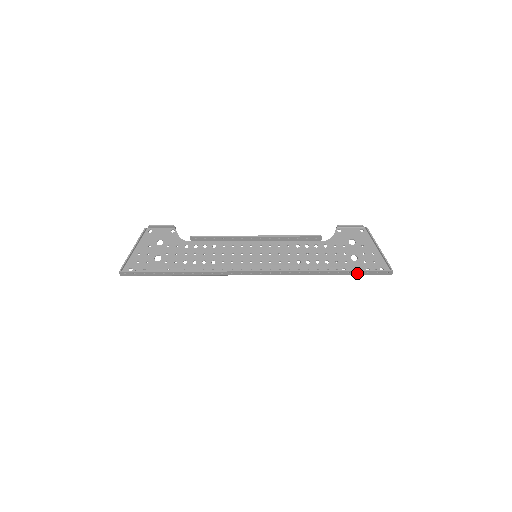
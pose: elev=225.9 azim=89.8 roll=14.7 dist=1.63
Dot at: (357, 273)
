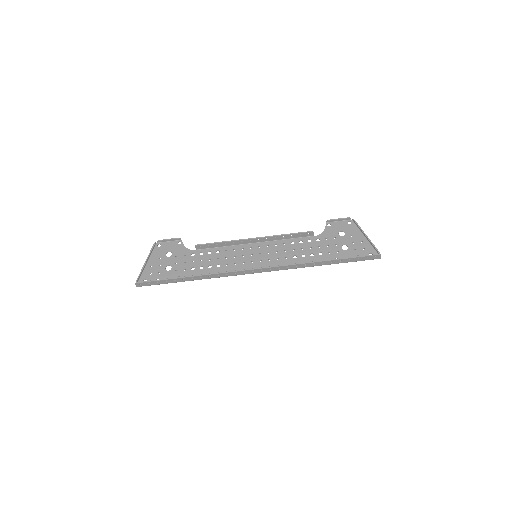
Dot at: (349, 260)
